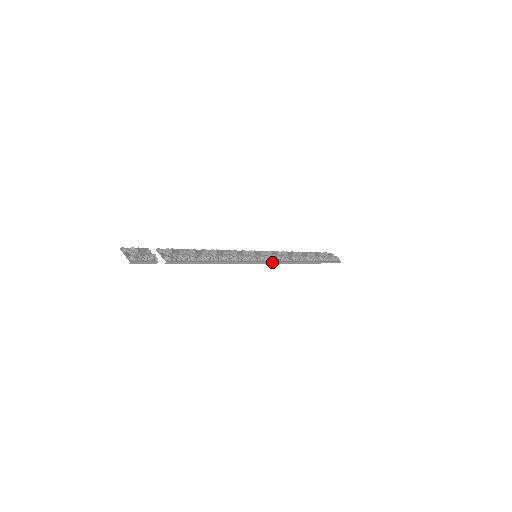
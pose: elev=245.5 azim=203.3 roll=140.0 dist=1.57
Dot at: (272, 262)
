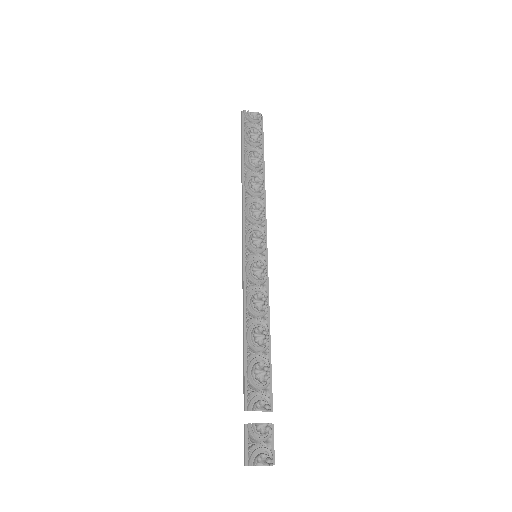
Dot at: (266, 240)
